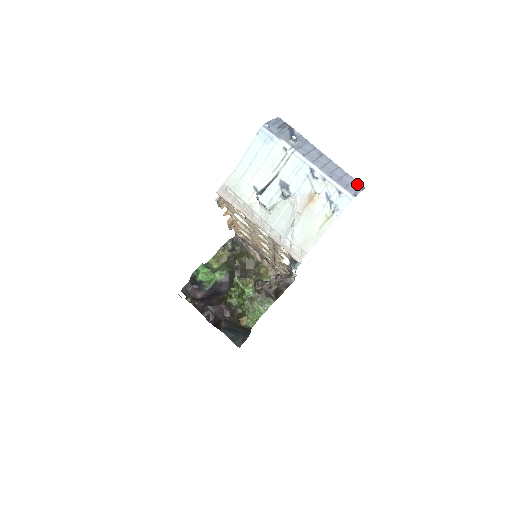
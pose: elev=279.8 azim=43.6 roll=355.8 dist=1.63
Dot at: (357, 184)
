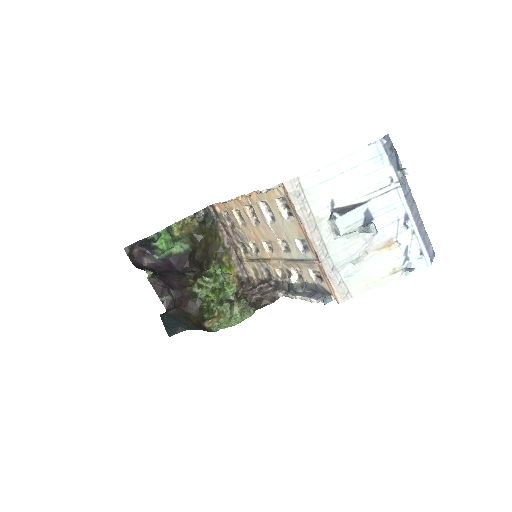
Dot at: (432, 248)
